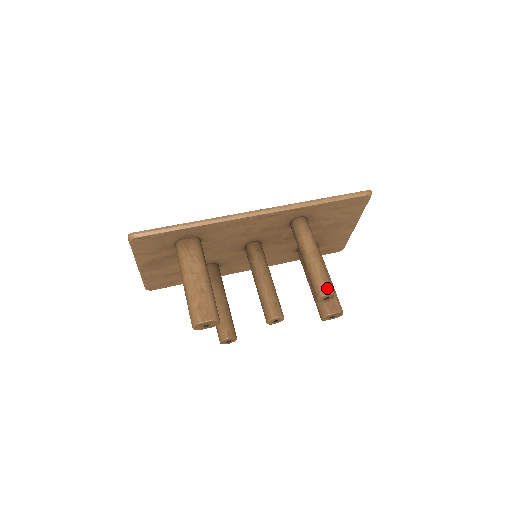
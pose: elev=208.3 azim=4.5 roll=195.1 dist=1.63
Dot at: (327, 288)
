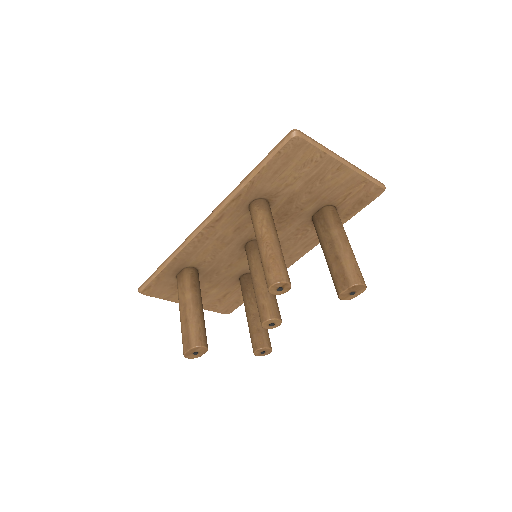
Dot at: (270, 278)
